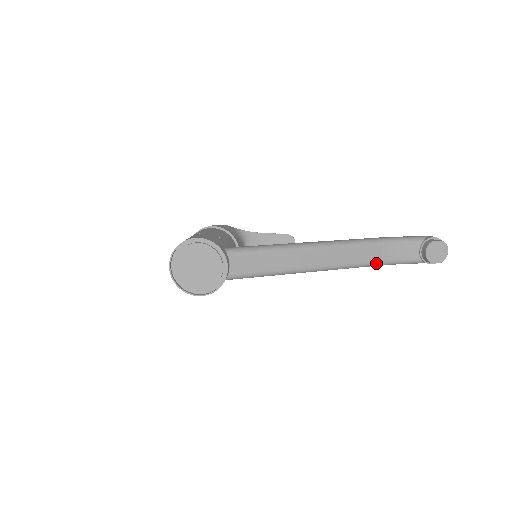
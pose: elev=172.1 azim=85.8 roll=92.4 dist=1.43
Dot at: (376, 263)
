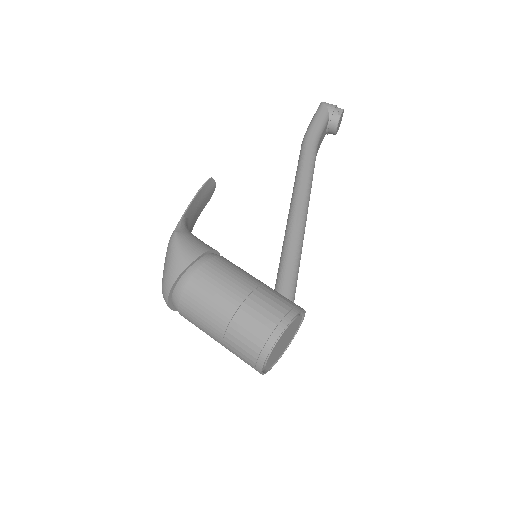
Dot at: occluded
